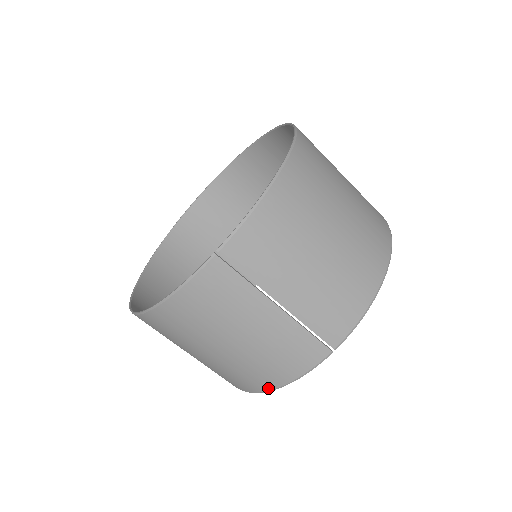
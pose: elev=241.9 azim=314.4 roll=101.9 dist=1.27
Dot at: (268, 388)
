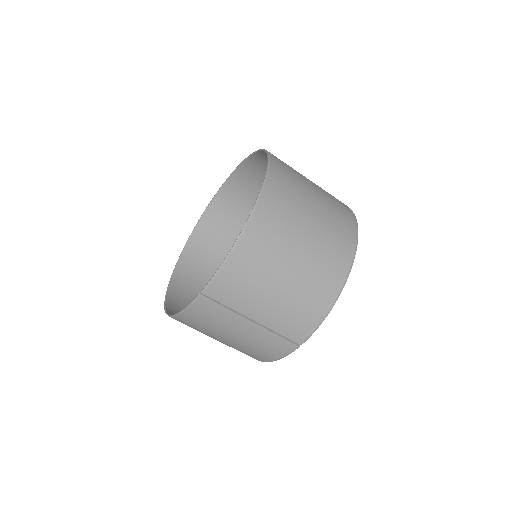
Dot at: (262, 361)
